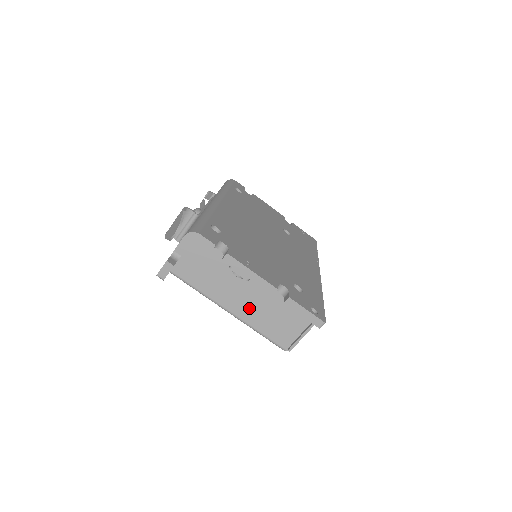
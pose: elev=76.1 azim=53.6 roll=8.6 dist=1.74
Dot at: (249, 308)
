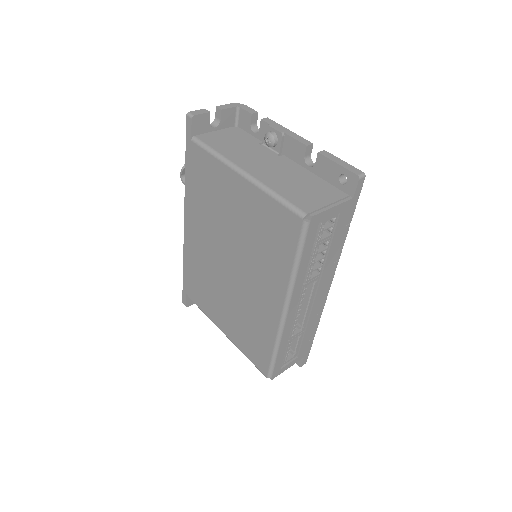
Dot at: (269, 174)
